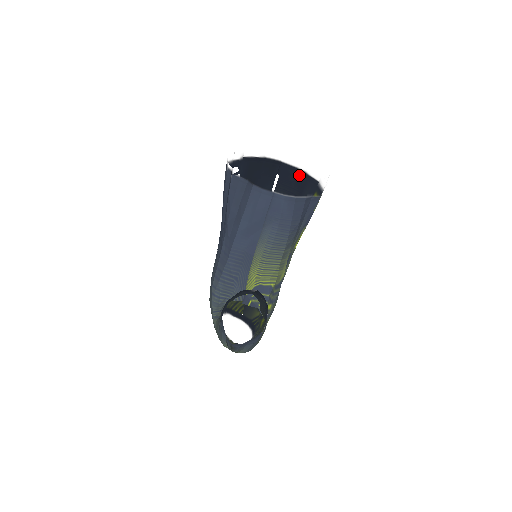
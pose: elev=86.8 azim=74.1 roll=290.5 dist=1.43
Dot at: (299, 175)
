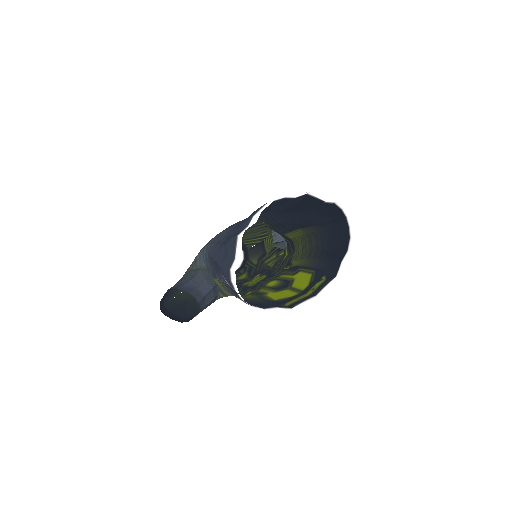
Dot at: (345, 244)
